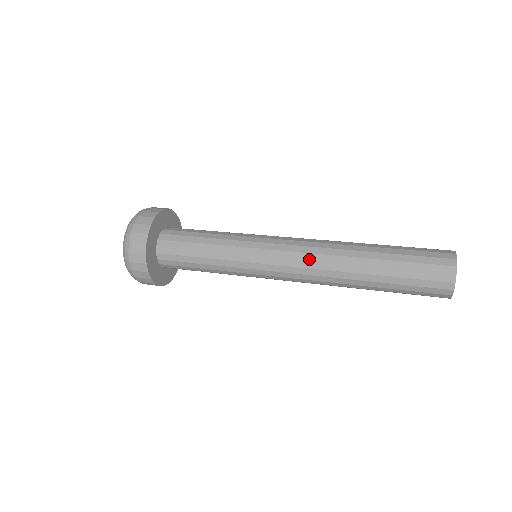
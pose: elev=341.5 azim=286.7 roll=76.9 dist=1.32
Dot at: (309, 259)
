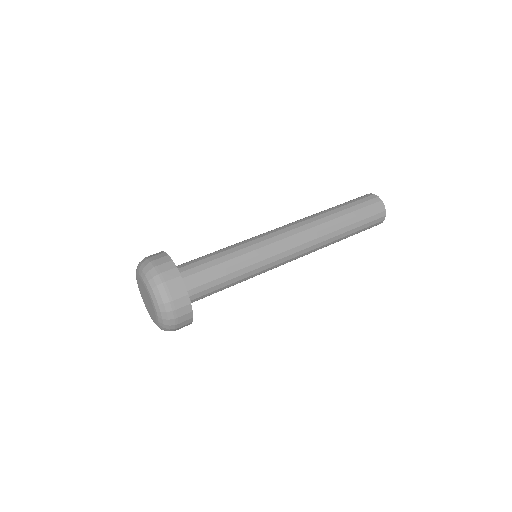
Dot at: (307, 252)
